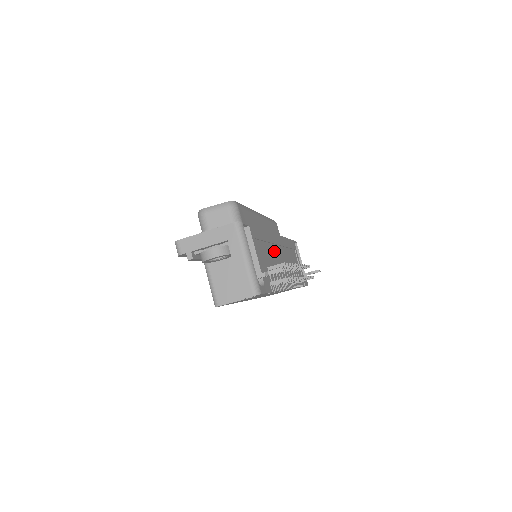
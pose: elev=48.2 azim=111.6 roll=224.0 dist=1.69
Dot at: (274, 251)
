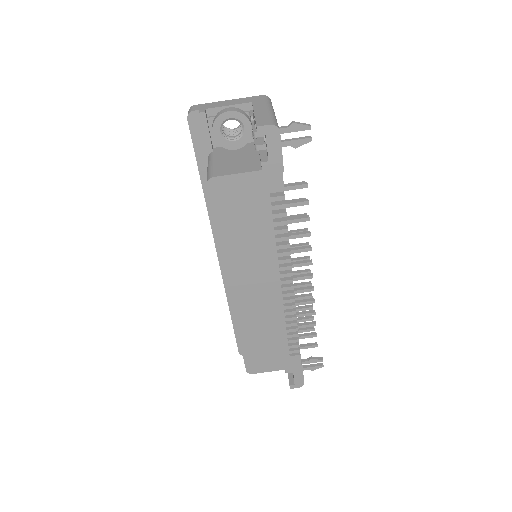
Dot at: occluded
